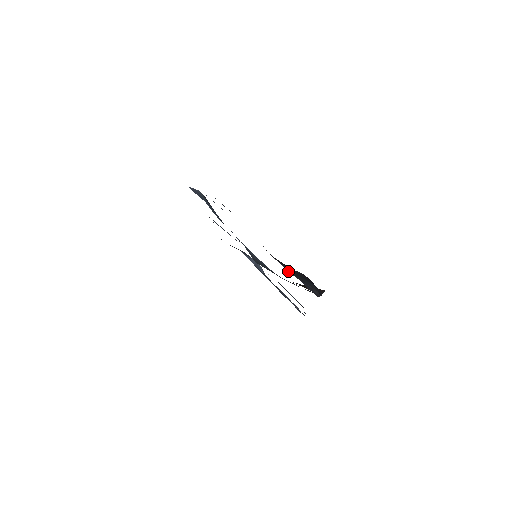
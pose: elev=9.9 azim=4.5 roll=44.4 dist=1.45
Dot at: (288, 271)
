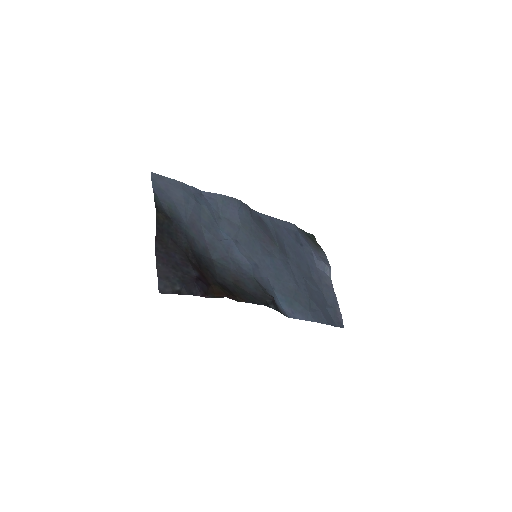
Dot at: (157, 268)
